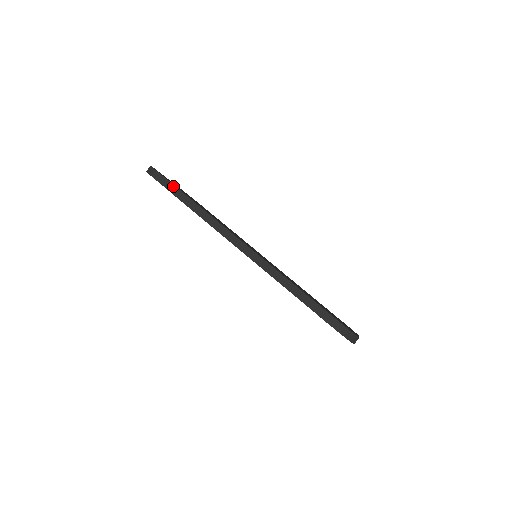
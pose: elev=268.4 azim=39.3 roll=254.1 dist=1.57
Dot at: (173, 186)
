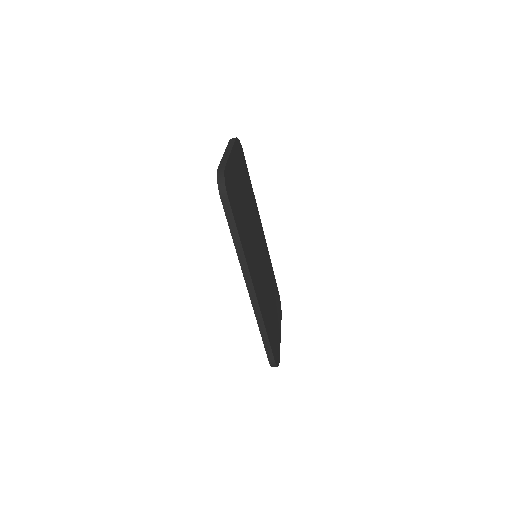
Dot at: (232, 217)
